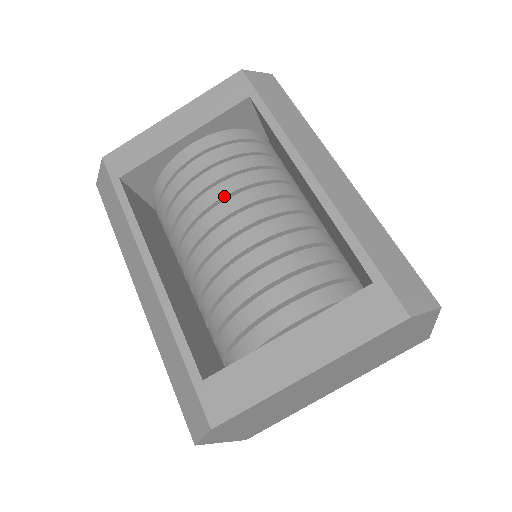
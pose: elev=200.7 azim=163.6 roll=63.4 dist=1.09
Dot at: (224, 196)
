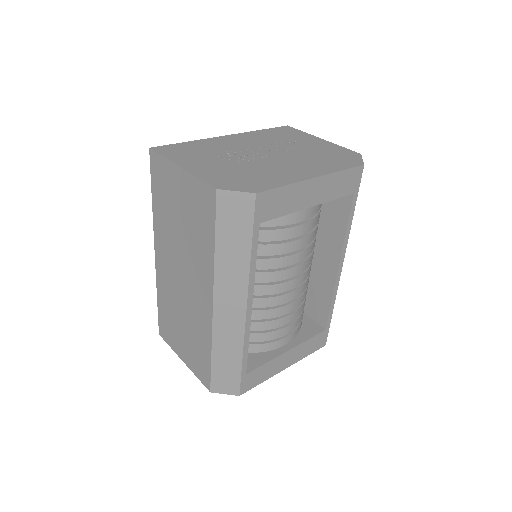
Dot at: (302, 261)
